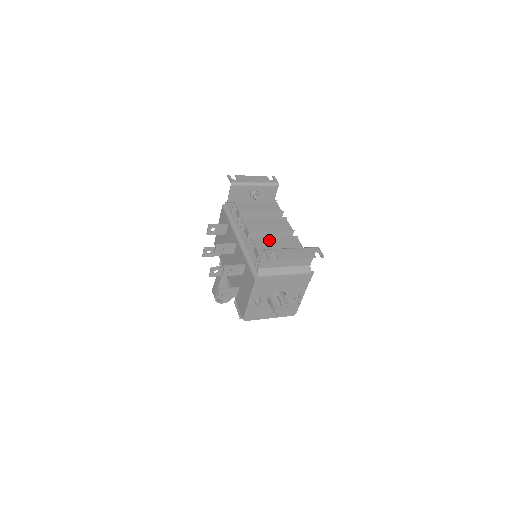
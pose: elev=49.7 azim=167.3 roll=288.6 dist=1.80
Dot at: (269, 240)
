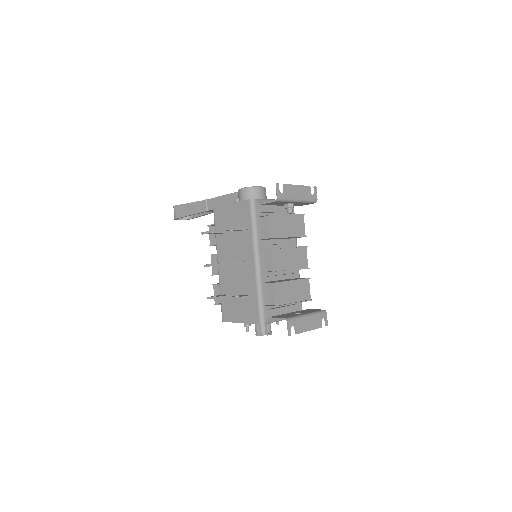
Dot at: (287, 284)
